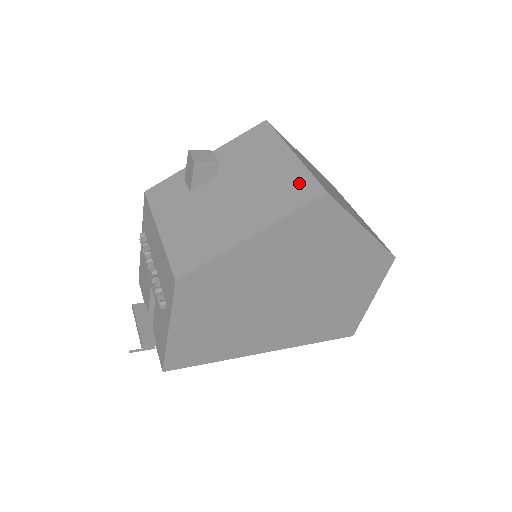
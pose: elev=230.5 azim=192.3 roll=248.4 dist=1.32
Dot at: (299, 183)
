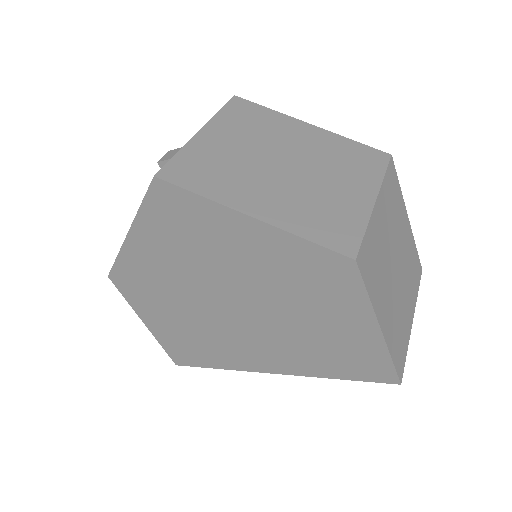
Dot at: occluded
